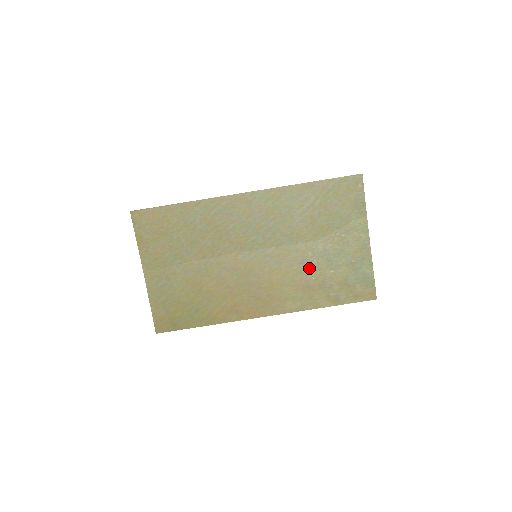
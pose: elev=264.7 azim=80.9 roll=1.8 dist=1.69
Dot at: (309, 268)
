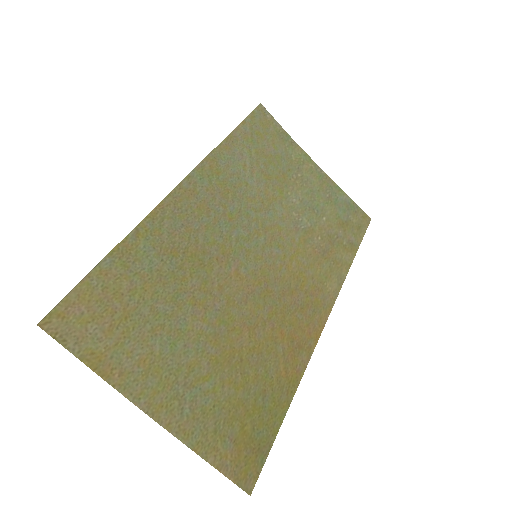
Dot at: (307, 230)
